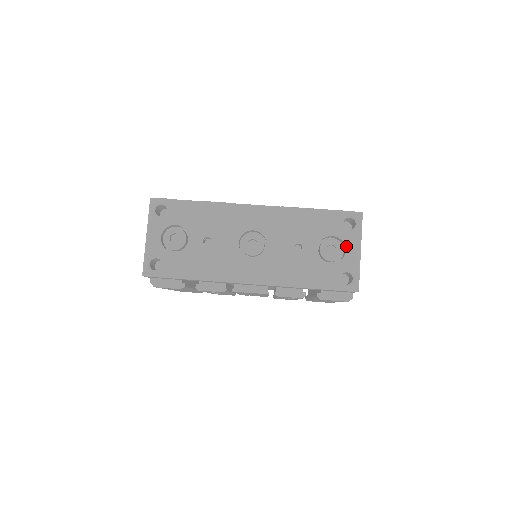
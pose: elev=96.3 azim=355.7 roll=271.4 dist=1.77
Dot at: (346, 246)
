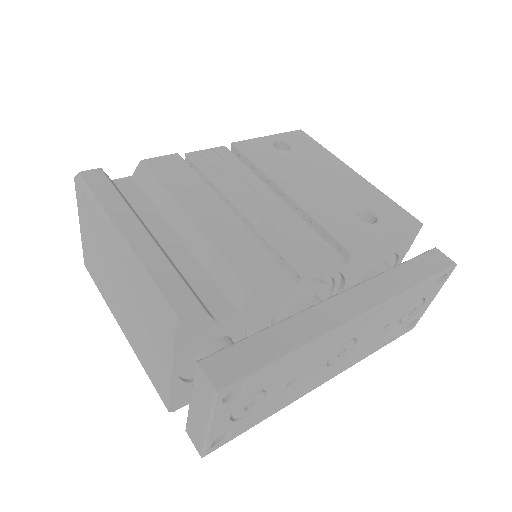
Dot at: (426, 302)
